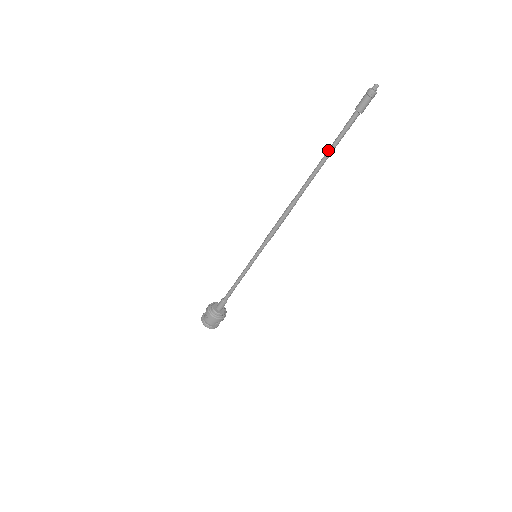
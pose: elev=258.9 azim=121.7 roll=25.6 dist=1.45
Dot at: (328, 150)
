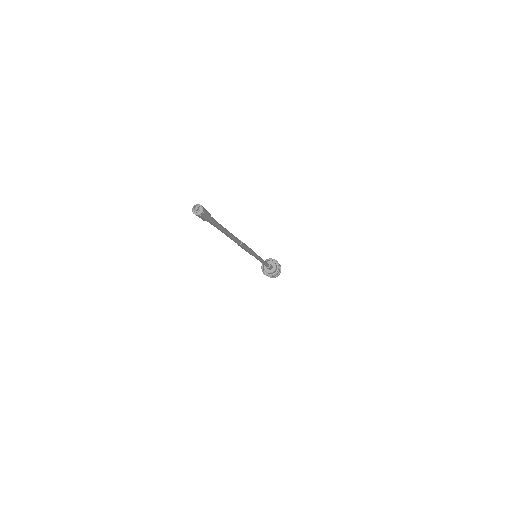
Dot at: occluded
